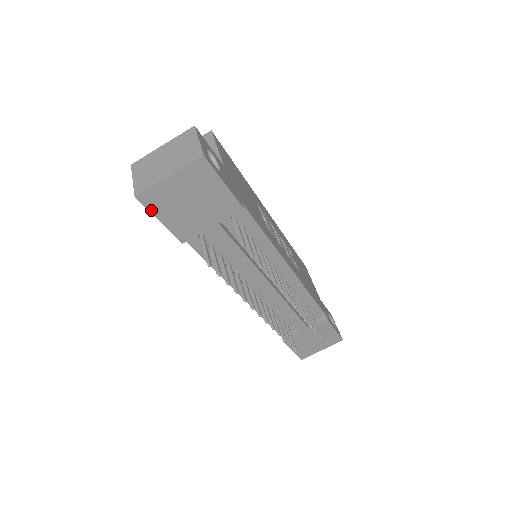
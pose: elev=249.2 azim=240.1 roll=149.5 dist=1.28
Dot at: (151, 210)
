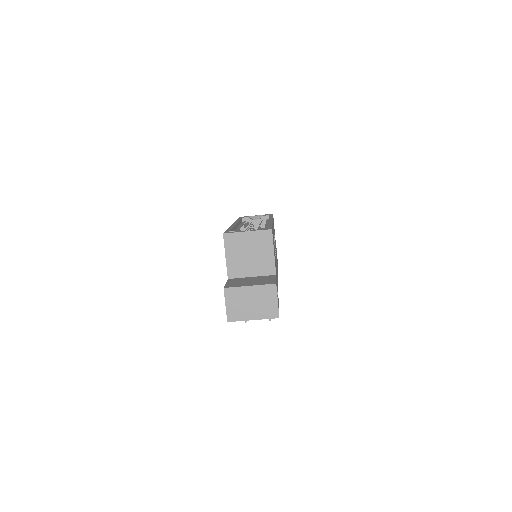
Dot at: occluded
